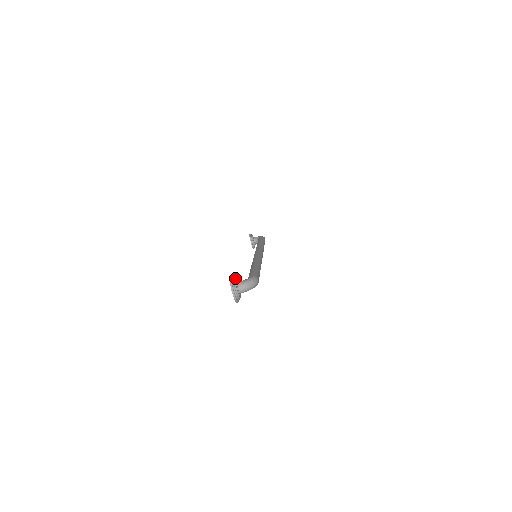
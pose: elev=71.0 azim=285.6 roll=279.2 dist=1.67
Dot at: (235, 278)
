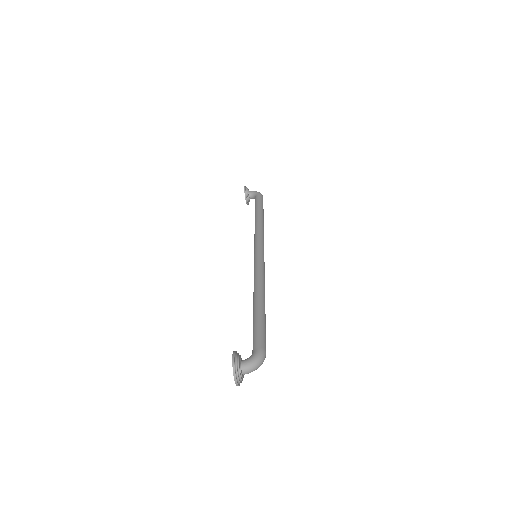
Dot at: (239, 358)
